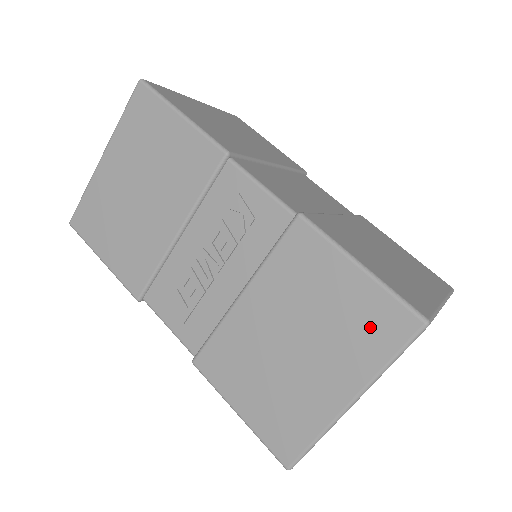
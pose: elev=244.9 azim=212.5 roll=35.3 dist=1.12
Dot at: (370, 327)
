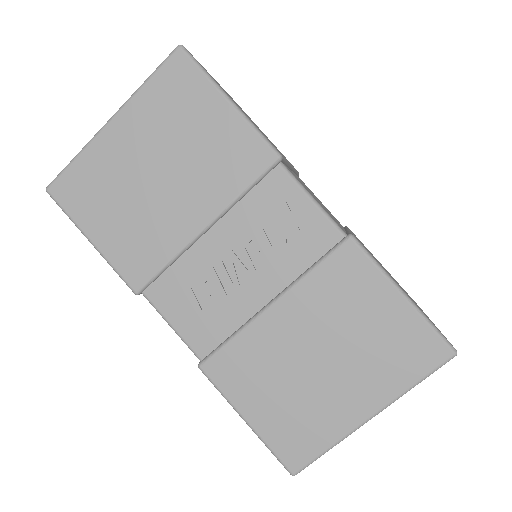
Dot at: (403, 352)
